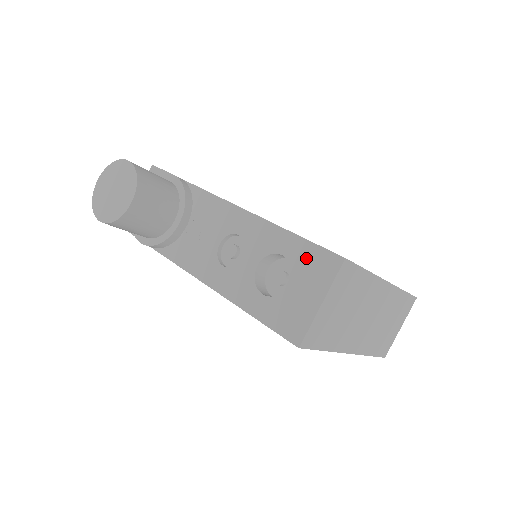
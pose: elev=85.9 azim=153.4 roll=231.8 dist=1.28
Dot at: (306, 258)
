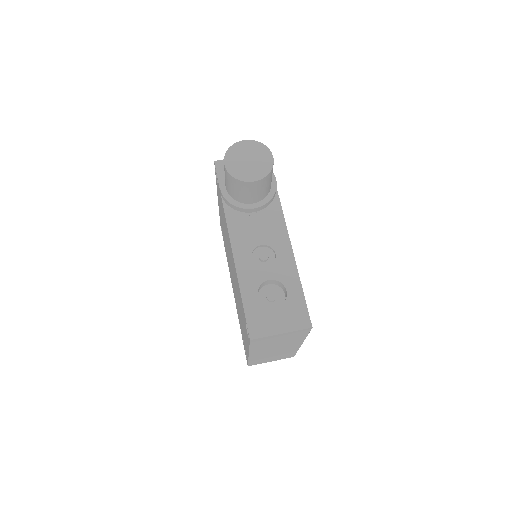
Dot at: (296, 306)
